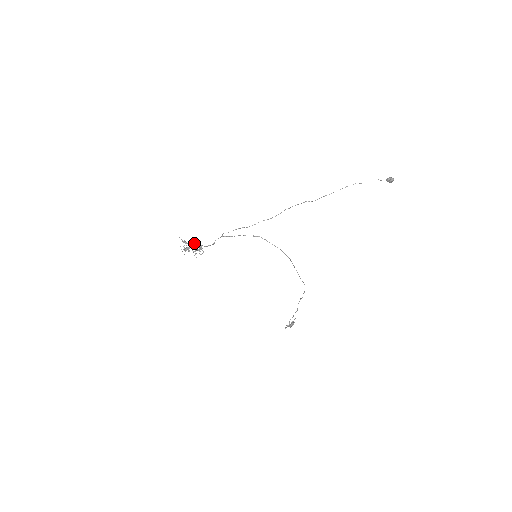
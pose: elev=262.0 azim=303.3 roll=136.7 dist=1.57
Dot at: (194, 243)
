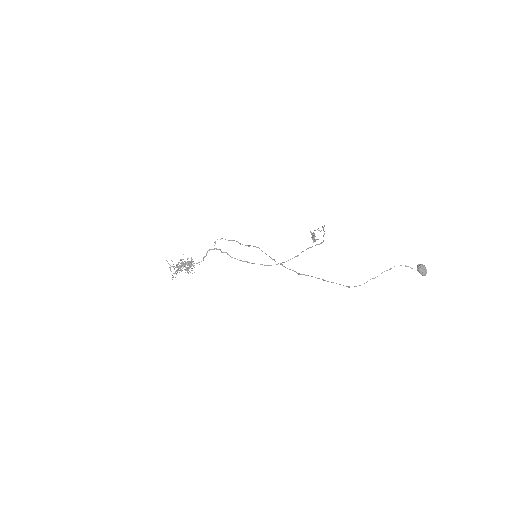
Dot at: (183, 264)
